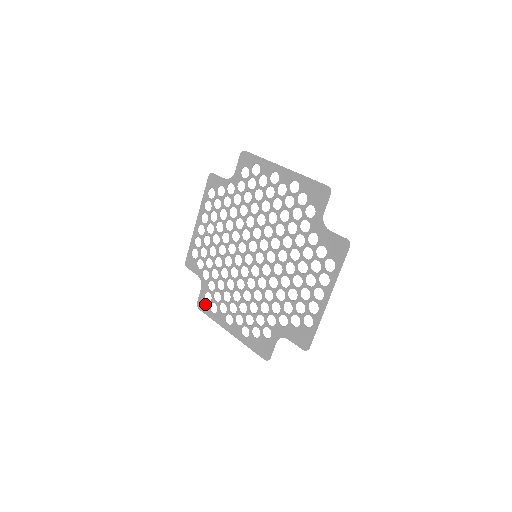
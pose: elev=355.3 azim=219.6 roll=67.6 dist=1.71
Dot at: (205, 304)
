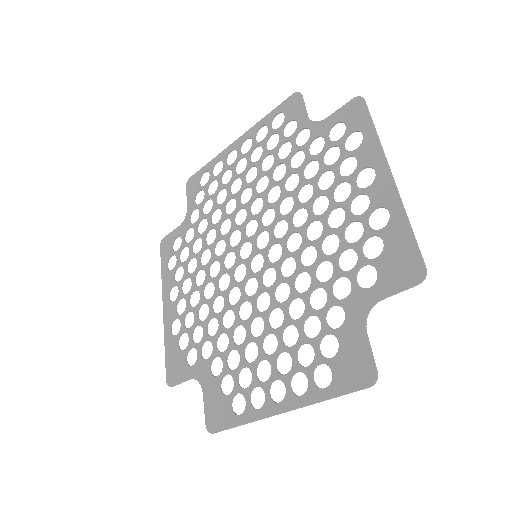
Dot at: (169, 248)
